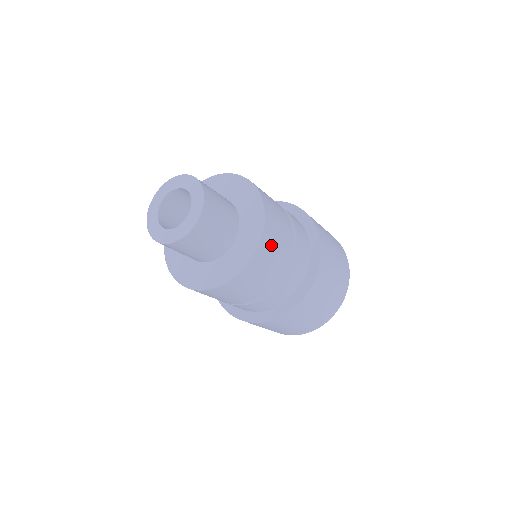
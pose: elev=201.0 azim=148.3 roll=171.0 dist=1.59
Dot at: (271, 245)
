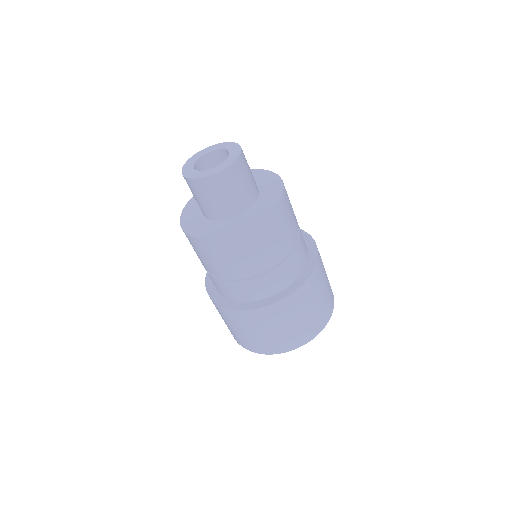
Dot at: (288, 204)
